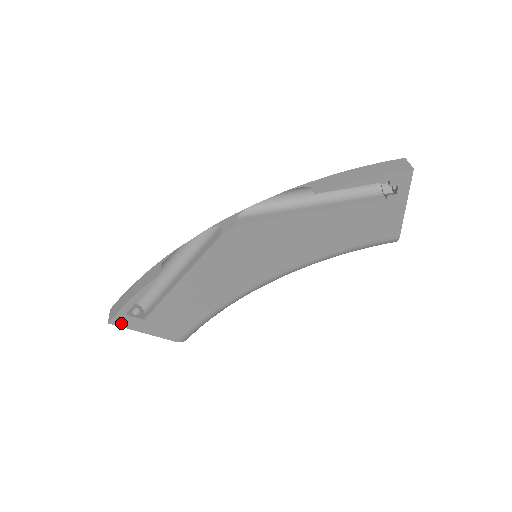
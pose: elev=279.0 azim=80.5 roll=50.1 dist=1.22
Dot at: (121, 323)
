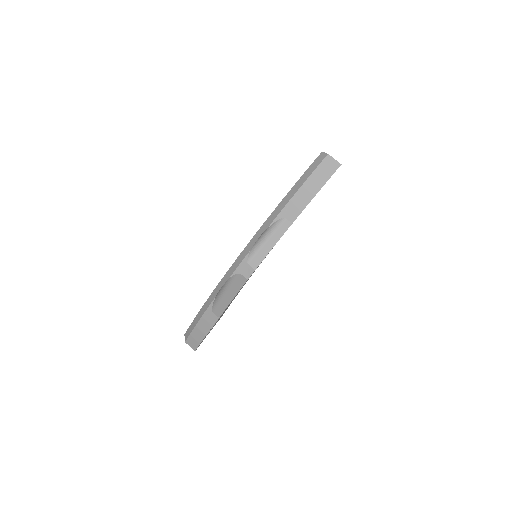
Dot at: occluded
